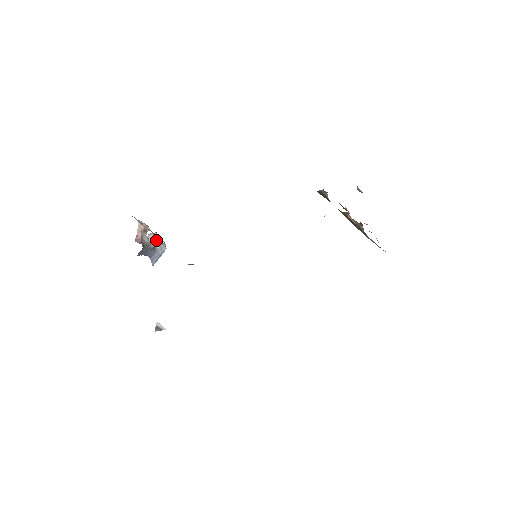
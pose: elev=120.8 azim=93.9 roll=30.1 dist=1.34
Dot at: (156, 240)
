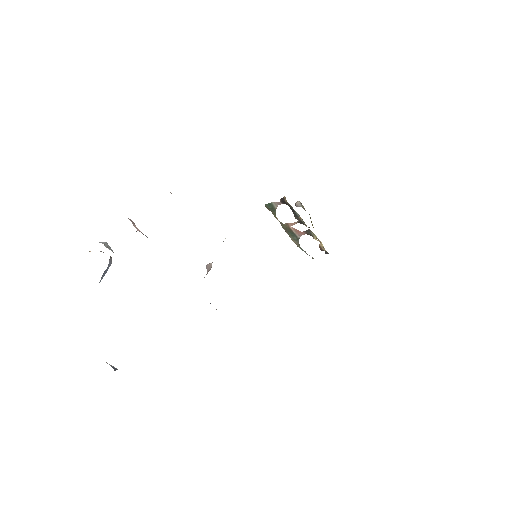
Dot at: (111, 249)
